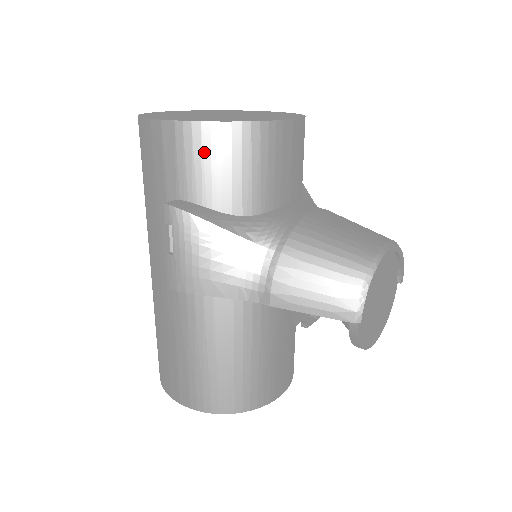
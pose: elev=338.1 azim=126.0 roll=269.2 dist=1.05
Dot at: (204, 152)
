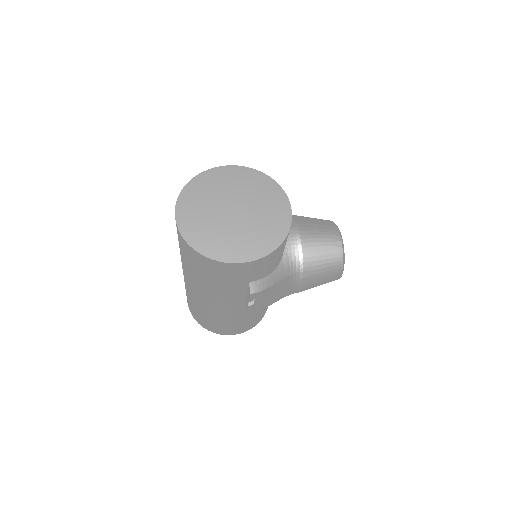
Dot at: (268, 262)
